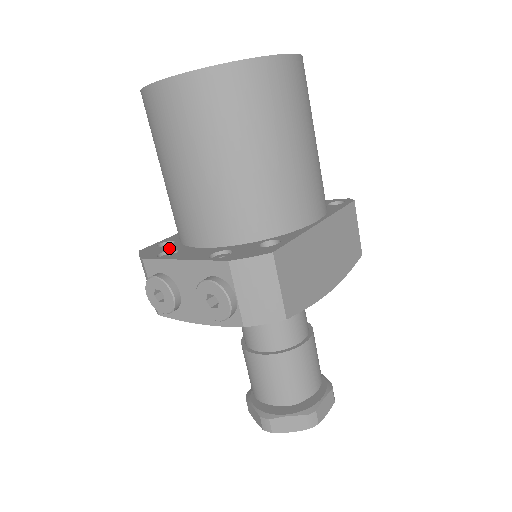
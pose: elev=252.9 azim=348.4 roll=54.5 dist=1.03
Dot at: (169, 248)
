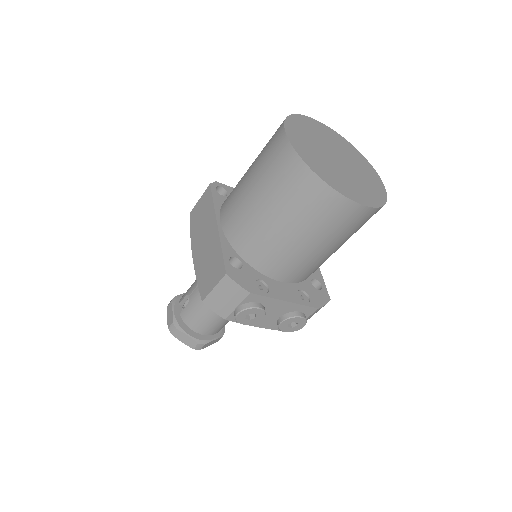
Dot at: (252, 275)
